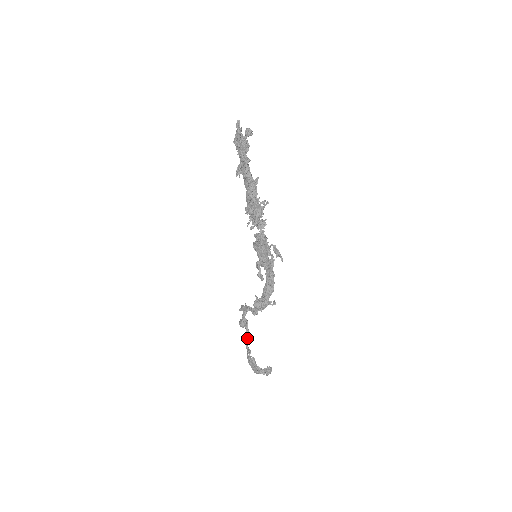
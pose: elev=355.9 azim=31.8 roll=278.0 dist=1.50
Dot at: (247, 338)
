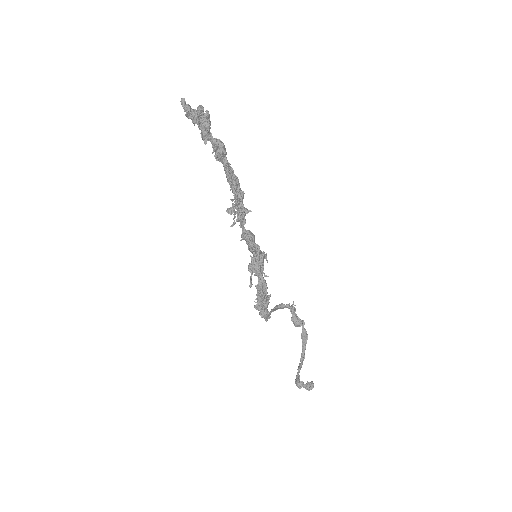
Dot at: (302, 340)
